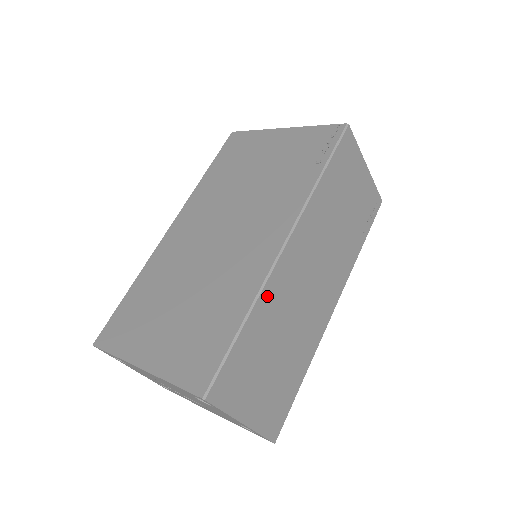
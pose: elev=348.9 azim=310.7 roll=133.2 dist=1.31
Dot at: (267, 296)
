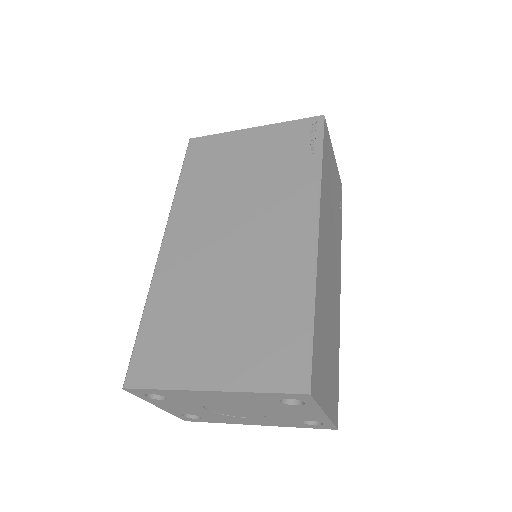
Dot at: (318, 282)
